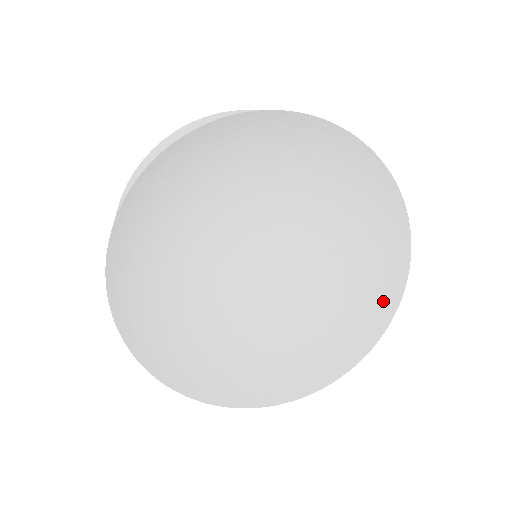
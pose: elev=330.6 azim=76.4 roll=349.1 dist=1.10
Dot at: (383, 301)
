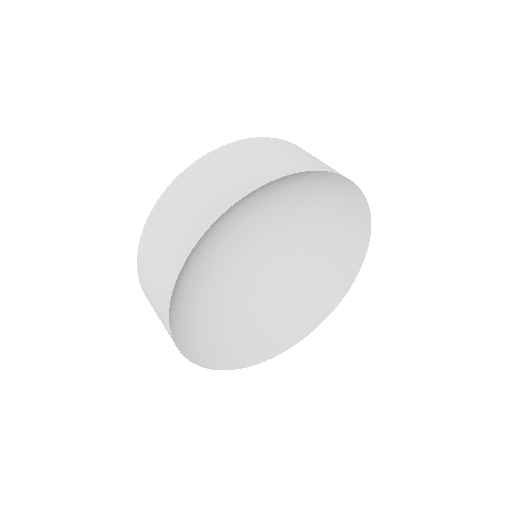
Dot at: (346, 271)
